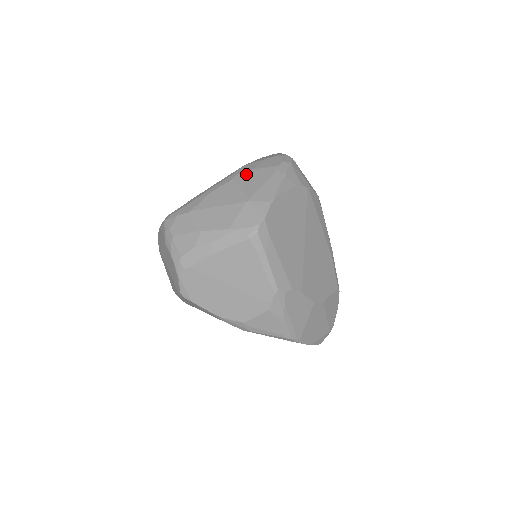
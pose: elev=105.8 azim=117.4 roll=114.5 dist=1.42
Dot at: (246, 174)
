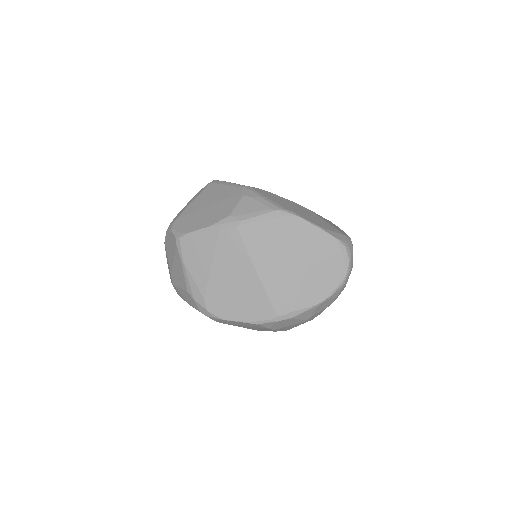
Dot at: occluded
